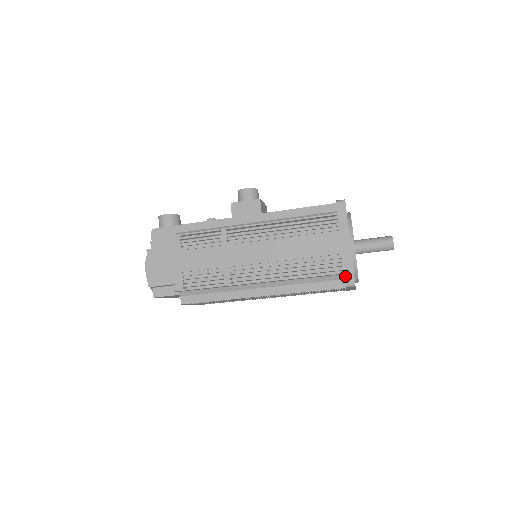
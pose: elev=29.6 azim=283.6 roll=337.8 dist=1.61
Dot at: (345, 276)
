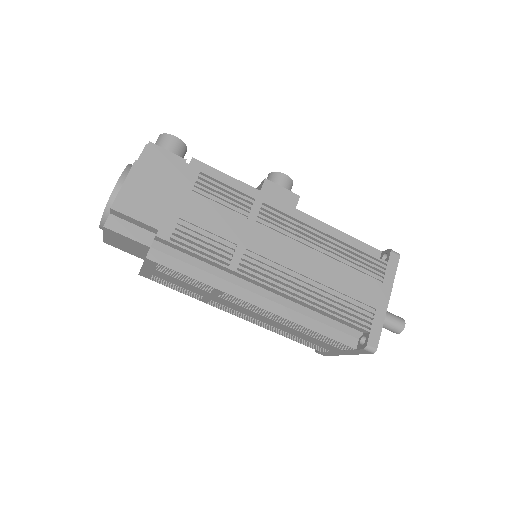
Dot at: (370, 336)
